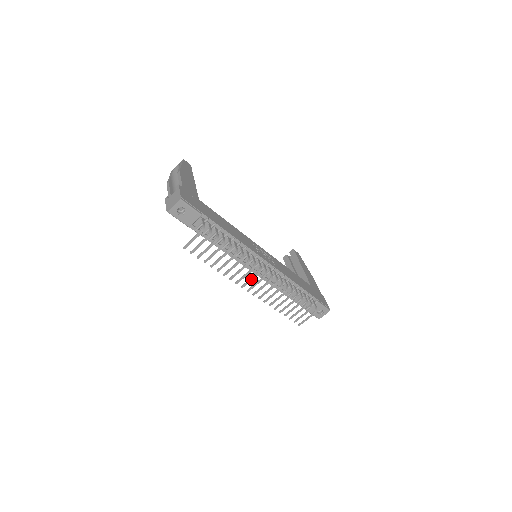
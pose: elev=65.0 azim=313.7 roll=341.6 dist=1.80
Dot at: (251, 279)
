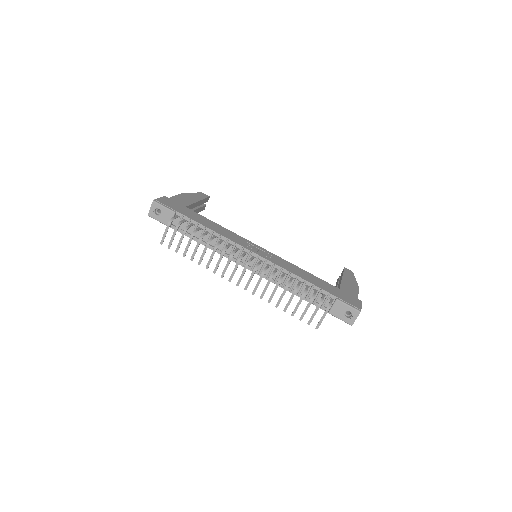
Dot at: (234, 270)
